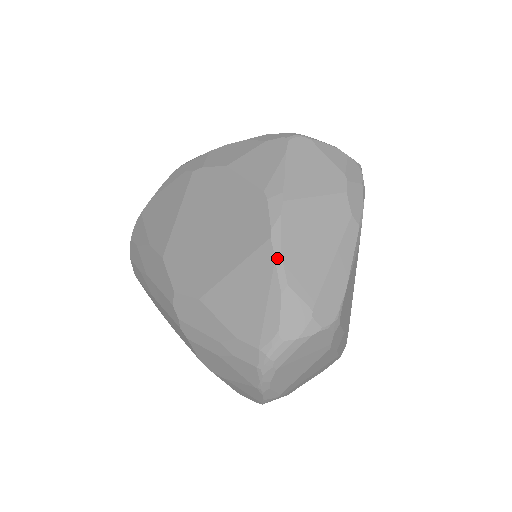
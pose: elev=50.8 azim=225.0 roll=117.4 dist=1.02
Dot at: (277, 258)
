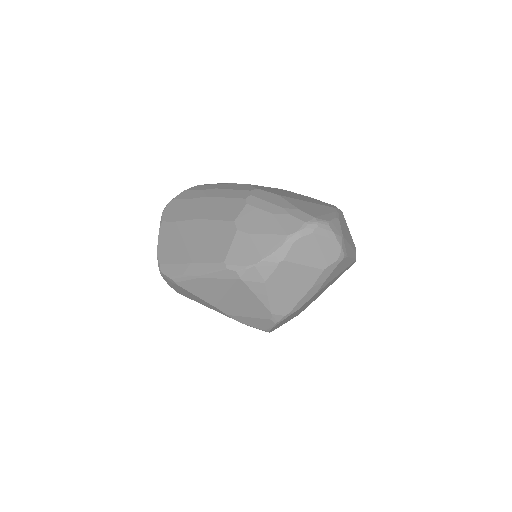
Dot at: (337, 212)
